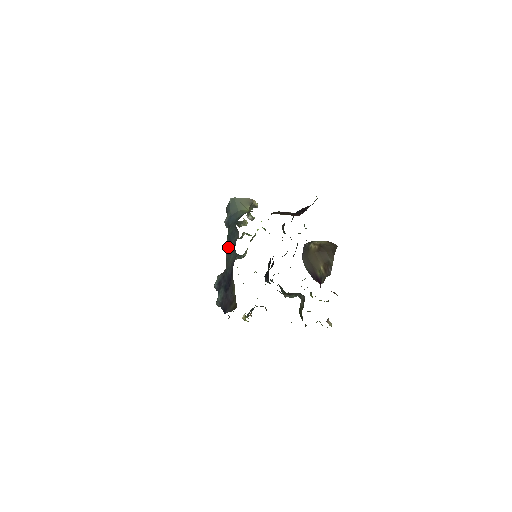
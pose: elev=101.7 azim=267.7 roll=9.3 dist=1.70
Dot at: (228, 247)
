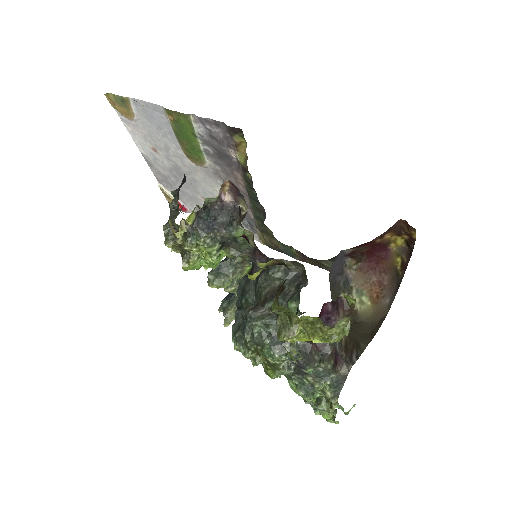
Dot at: occluded
